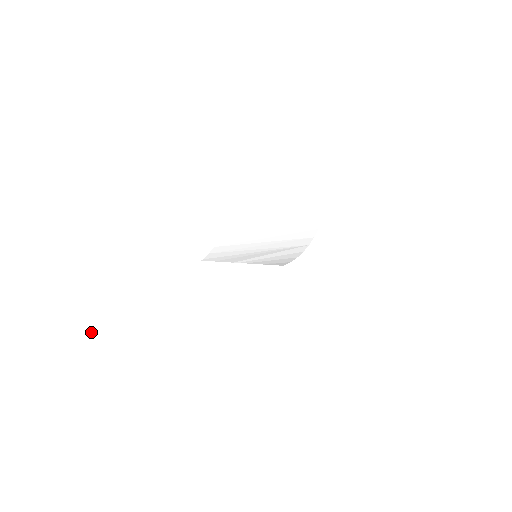
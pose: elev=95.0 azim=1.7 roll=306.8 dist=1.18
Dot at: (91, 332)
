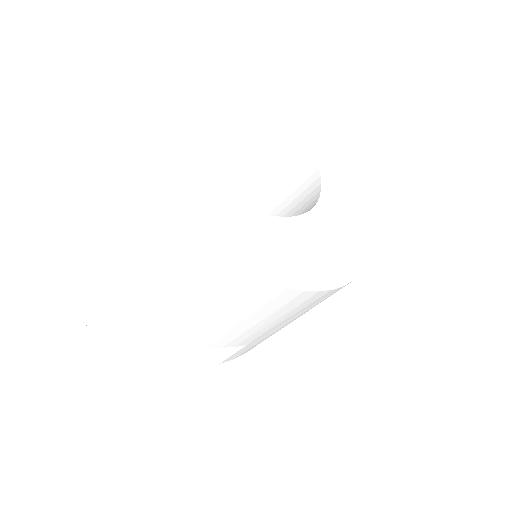
Dot at: (39, 279)
